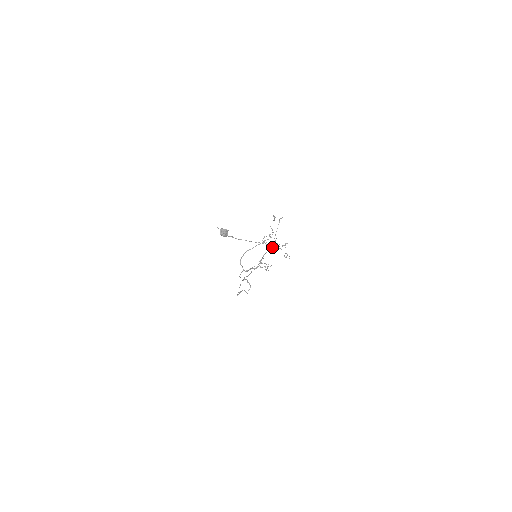
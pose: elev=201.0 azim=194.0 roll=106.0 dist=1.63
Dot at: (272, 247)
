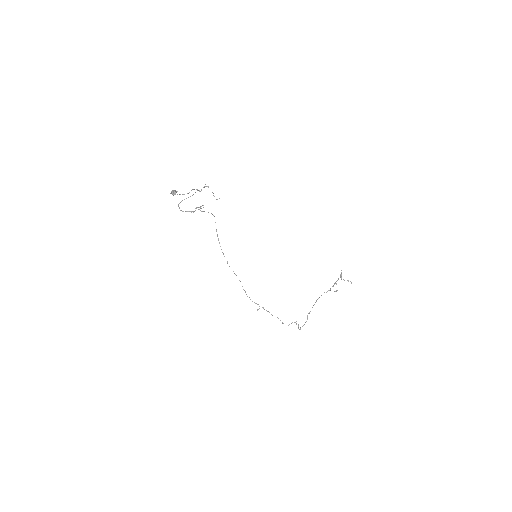
Dot at: (326, 292)
